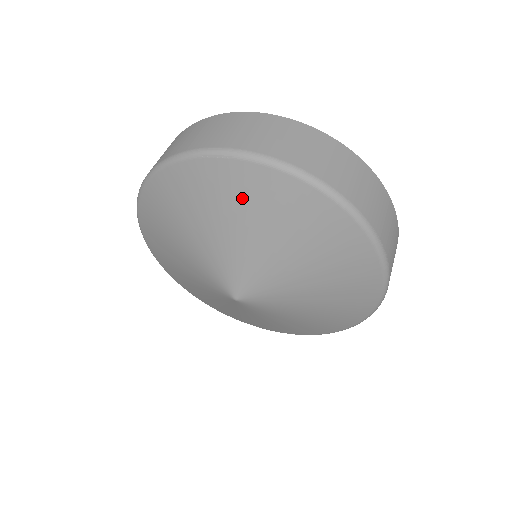
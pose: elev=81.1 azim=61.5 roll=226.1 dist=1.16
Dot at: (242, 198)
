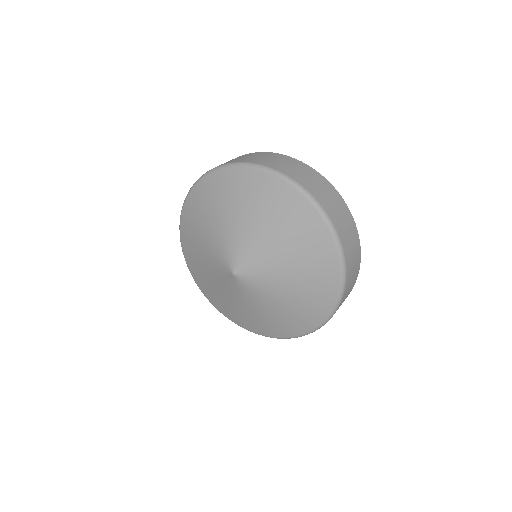
Dot at: (241, 193)
